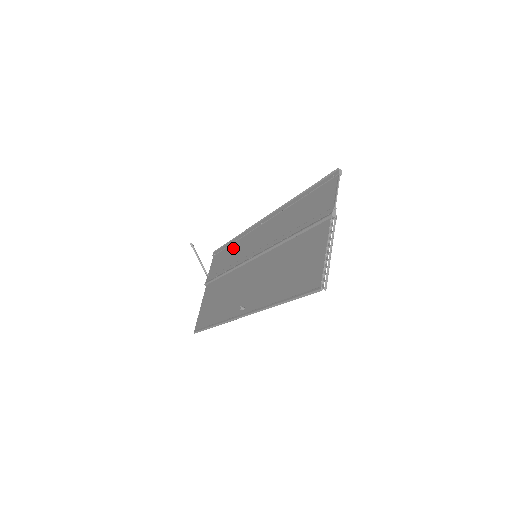
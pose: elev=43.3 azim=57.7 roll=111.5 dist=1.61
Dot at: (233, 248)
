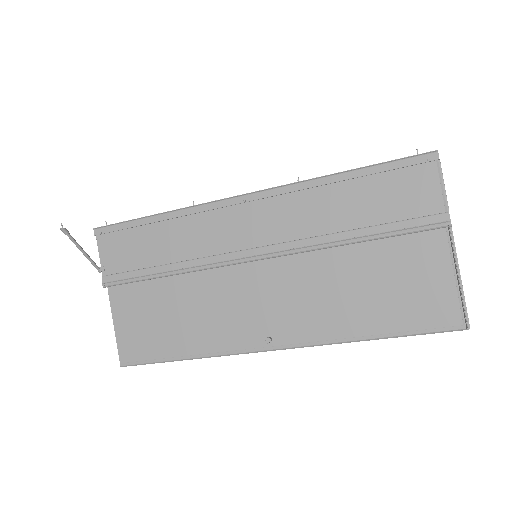
Dot at: (166, 231)
